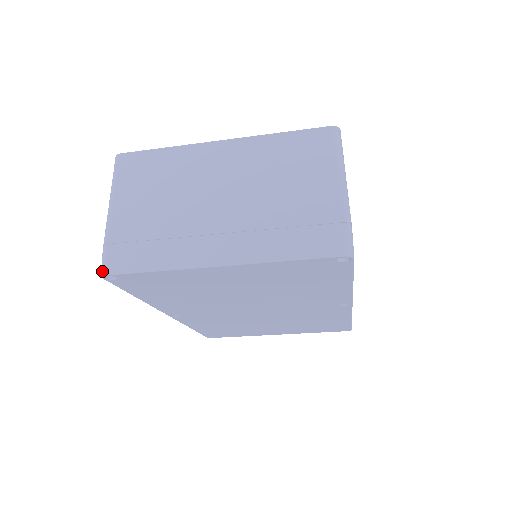
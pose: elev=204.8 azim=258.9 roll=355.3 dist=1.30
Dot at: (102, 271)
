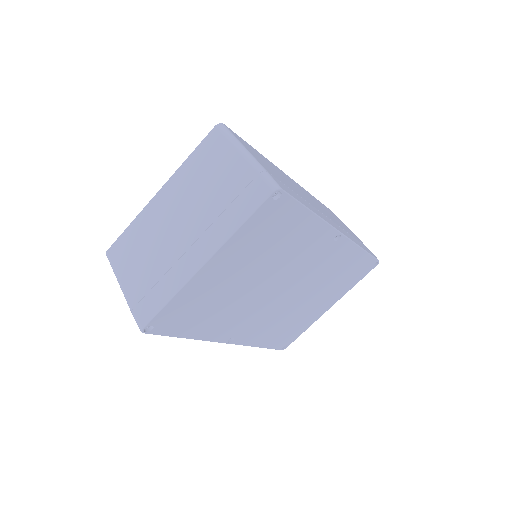
Dot at: (140, 328)
